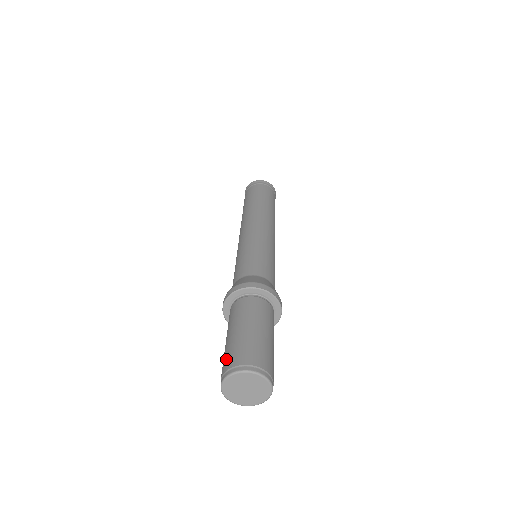
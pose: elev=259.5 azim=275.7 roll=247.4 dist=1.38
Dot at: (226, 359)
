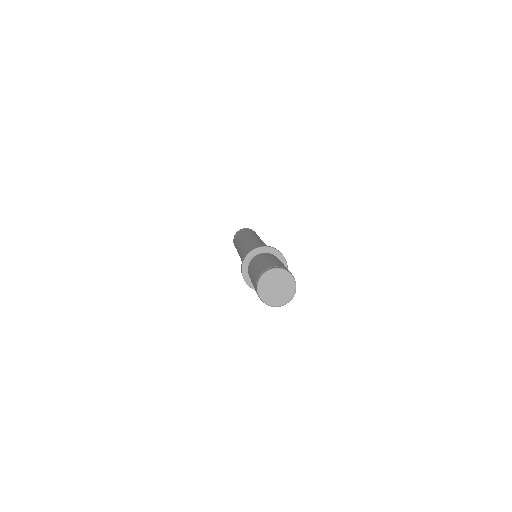
Dot at: (260, 269)
